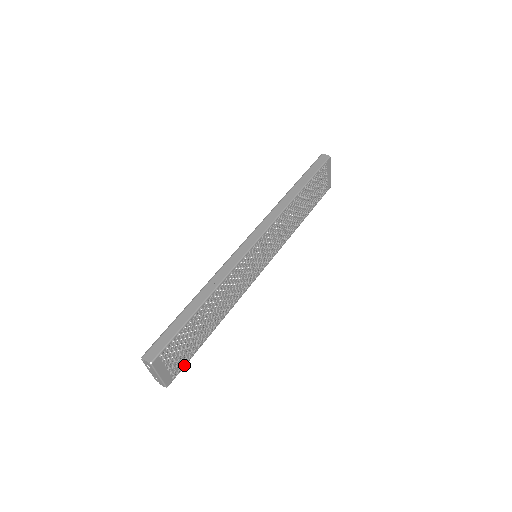
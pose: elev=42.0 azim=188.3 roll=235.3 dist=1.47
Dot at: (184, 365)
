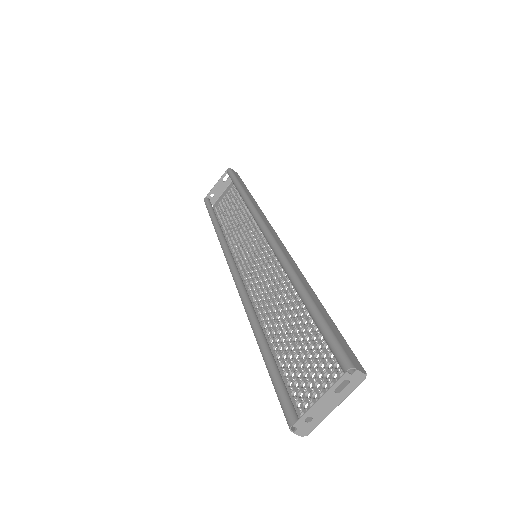
Dot at: (294, 397)
